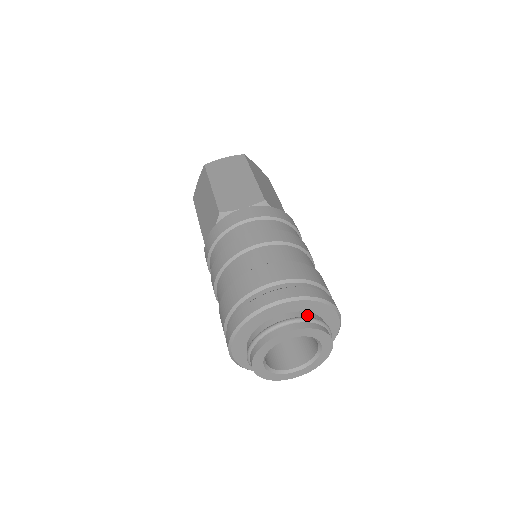
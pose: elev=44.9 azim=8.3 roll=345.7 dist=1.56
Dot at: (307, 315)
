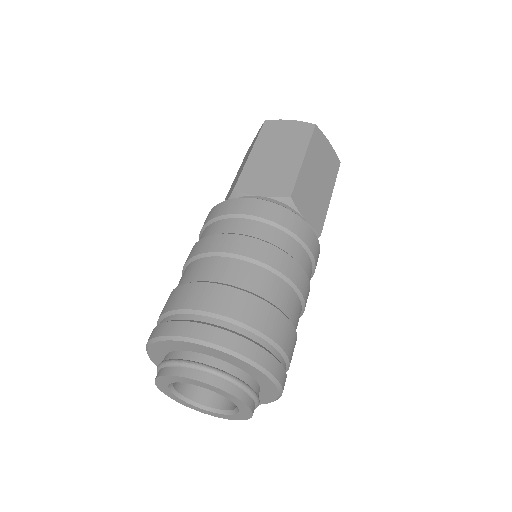
Dot at: (178, 355)
